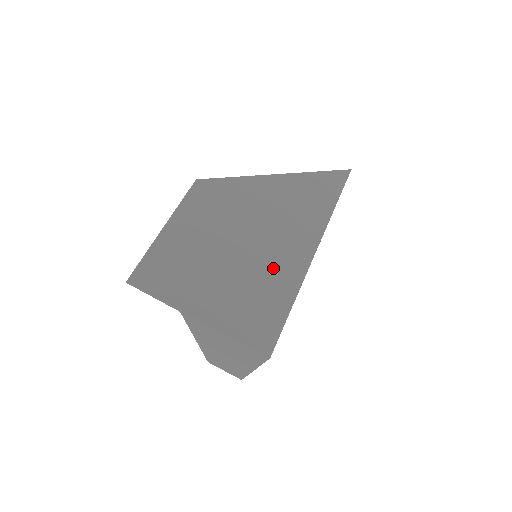
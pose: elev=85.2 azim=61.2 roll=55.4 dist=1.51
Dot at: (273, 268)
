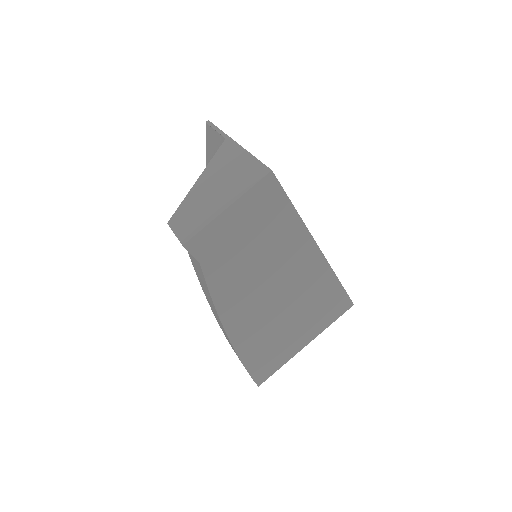
Dot at: occluded
